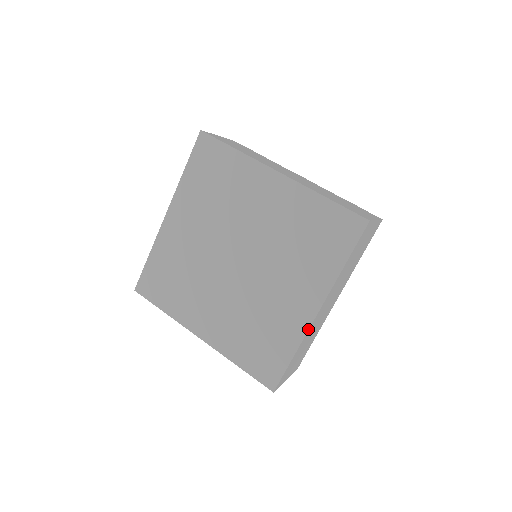
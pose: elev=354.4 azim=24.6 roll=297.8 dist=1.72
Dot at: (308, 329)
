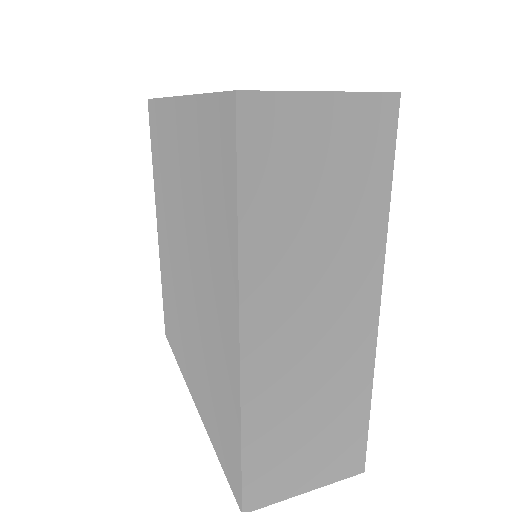
Dot at: (239, 378)
